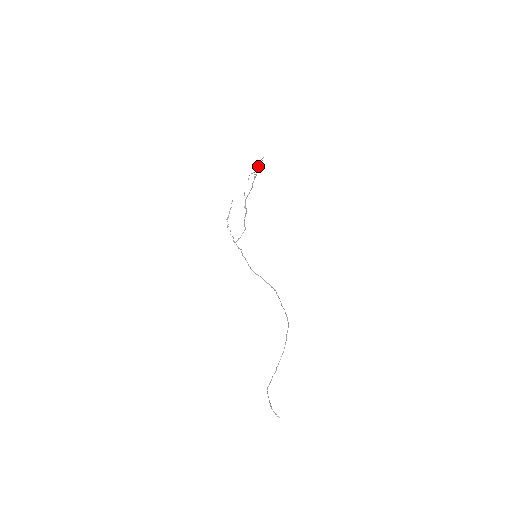
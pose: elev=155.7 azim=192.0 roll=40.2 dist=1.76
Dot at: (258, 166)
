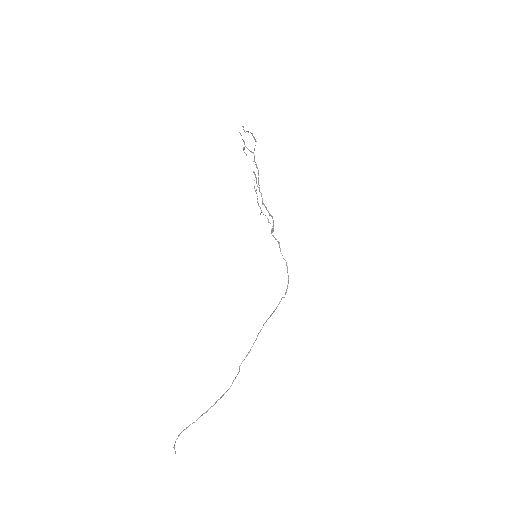
Dot at: (254, 137)
